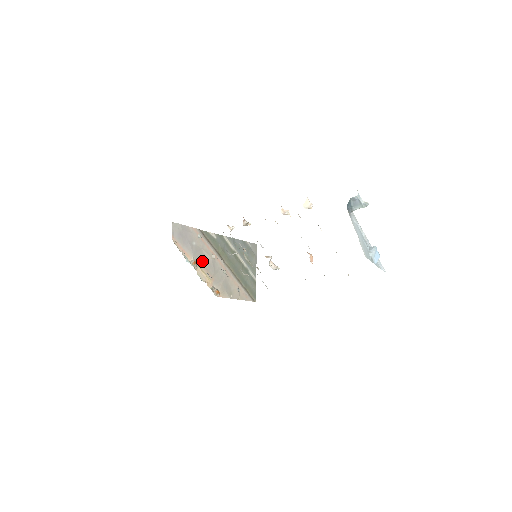
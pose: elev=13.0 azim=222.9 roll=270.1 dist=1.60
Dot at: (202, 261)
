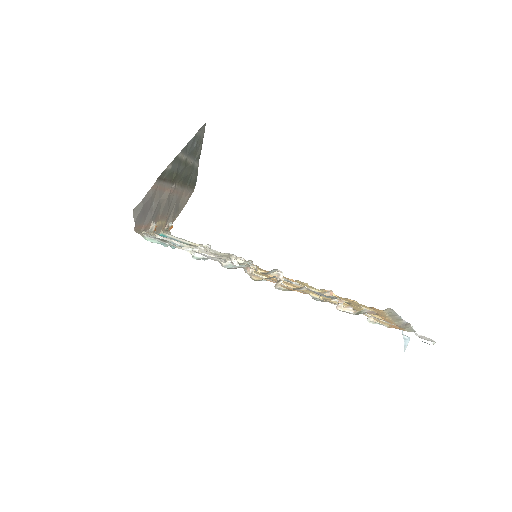
Dot at: (159, 213)
